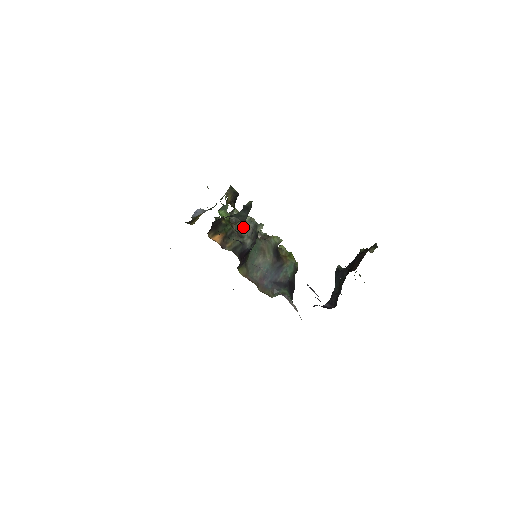
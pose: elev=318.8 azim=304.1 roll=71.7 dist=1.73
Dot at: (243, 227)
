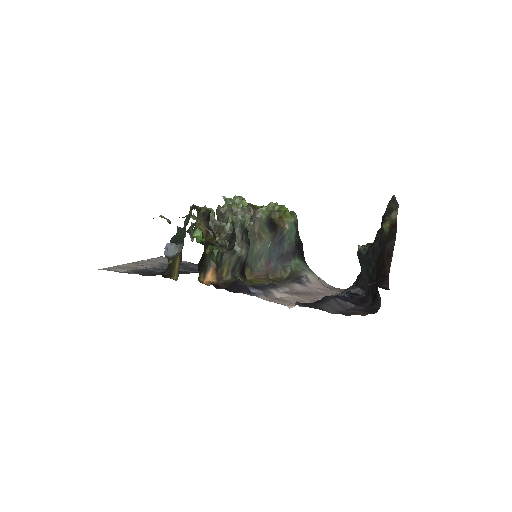
Dot at: occluded
